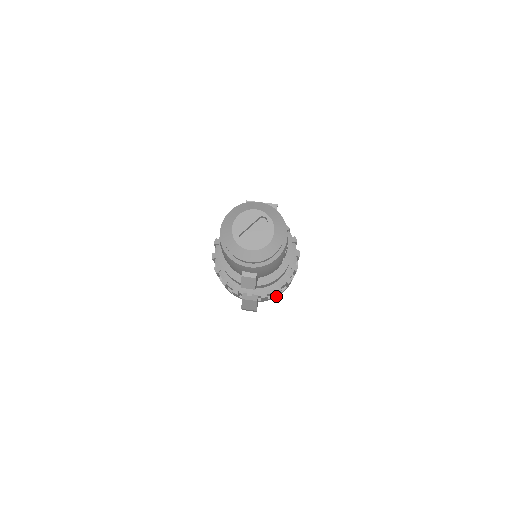
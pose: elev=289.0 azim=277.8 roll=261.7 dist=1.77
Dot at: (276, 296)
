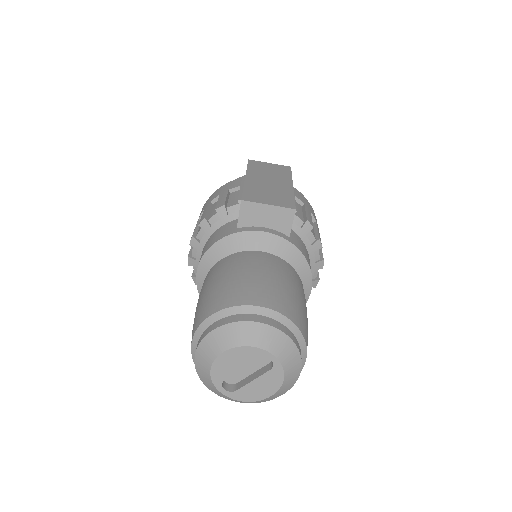
Dot at: occluded
